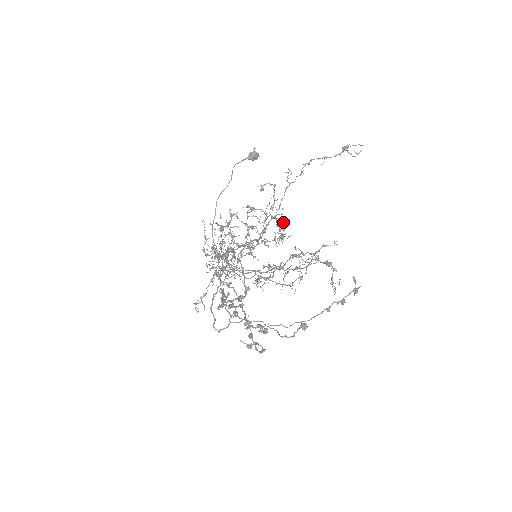
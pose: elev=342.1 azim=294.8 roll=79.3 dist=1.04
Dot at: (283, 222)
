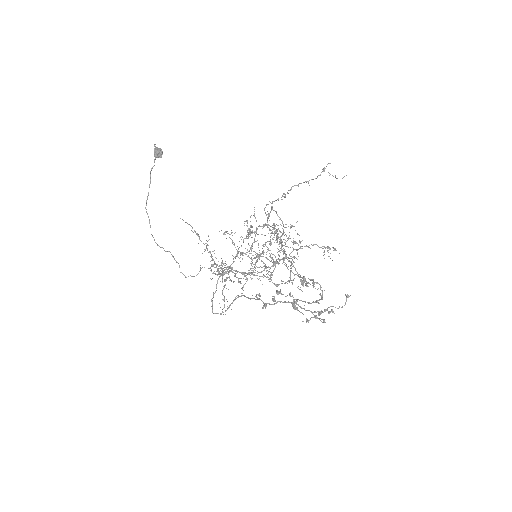
Dot at: occluded
